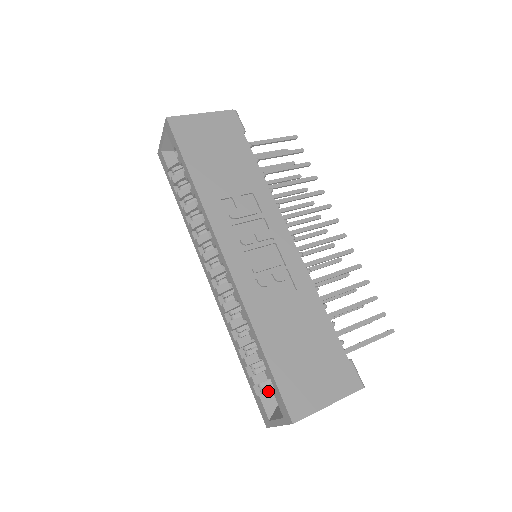
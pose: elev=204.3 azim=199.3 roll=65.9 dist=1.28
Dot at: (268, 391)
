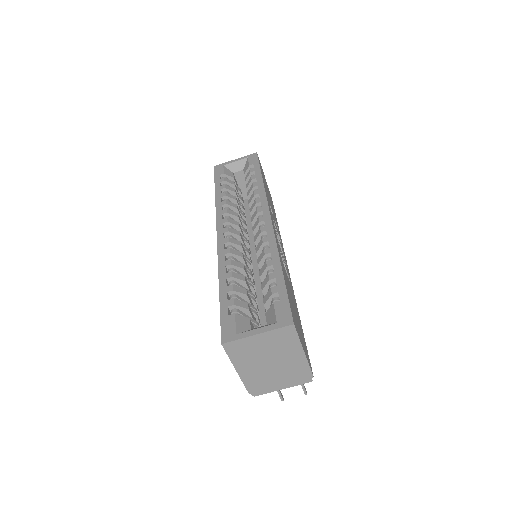
Dot at: occluded
